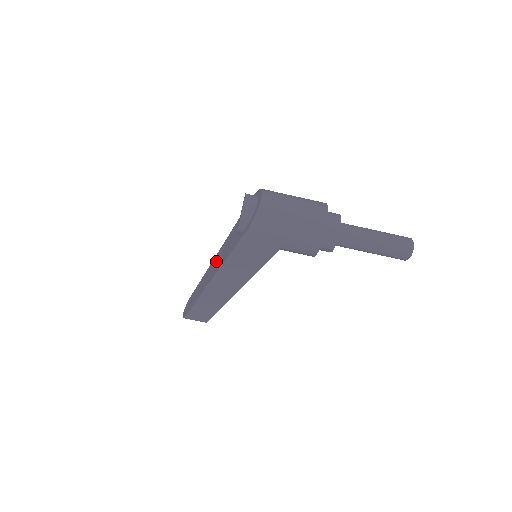
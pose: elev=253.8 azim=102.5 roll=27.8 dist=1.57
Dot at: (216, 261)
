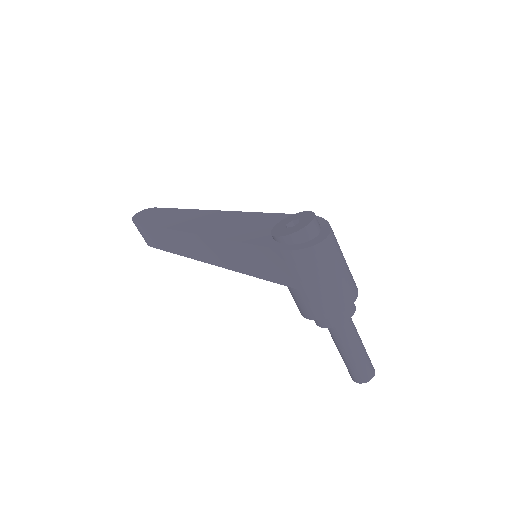
Dot at: (219, 220)
